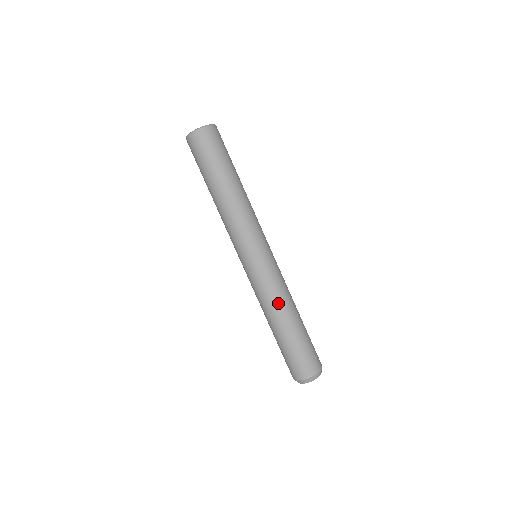
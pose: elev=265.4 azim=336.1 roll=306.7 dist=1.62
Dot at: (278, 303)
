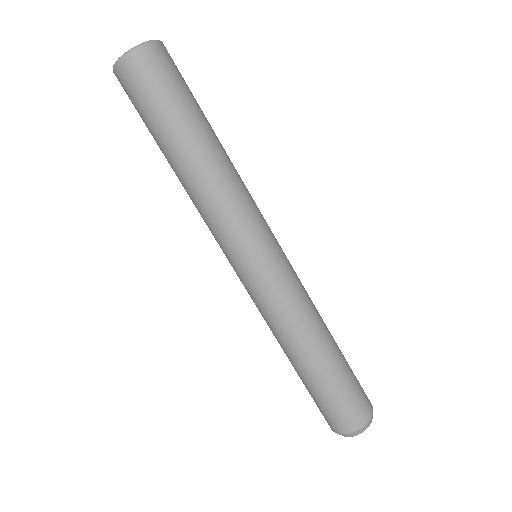
Dot at: (298, 330)
